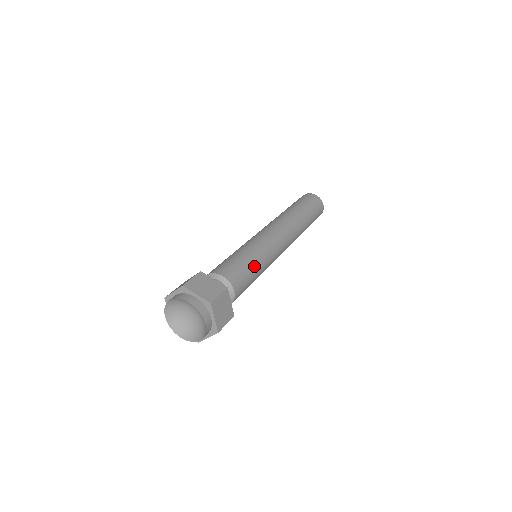
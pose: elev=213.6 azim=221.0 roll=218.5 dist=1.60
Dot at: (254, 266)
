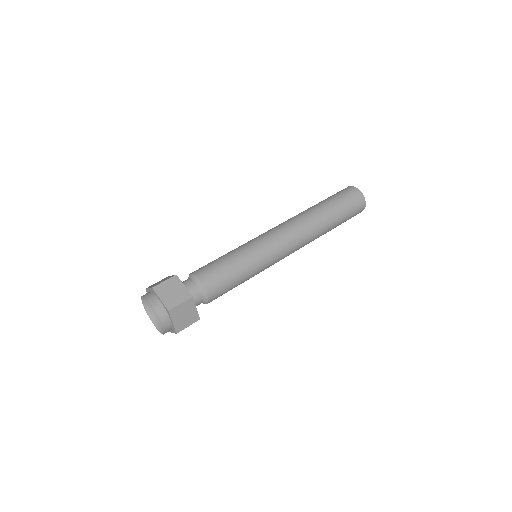
Dot at: (240, 272)
